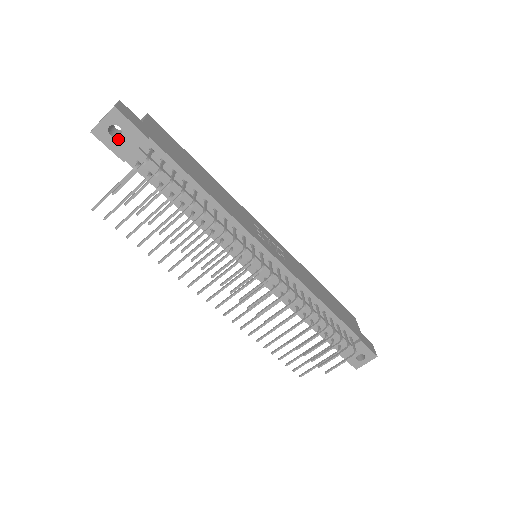
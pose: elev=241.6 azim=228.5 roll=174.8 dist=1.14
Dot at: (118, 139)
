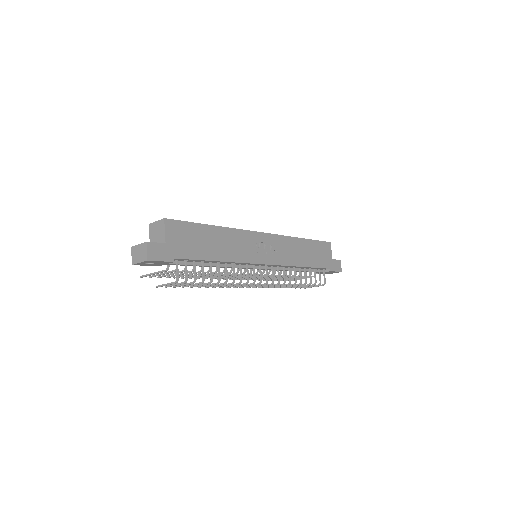
Dot at: (152, 264)
